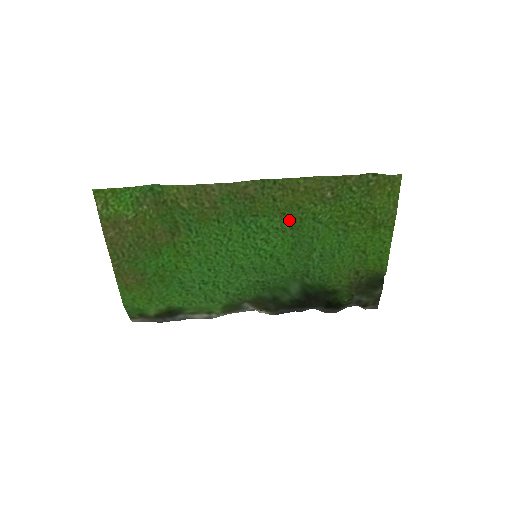
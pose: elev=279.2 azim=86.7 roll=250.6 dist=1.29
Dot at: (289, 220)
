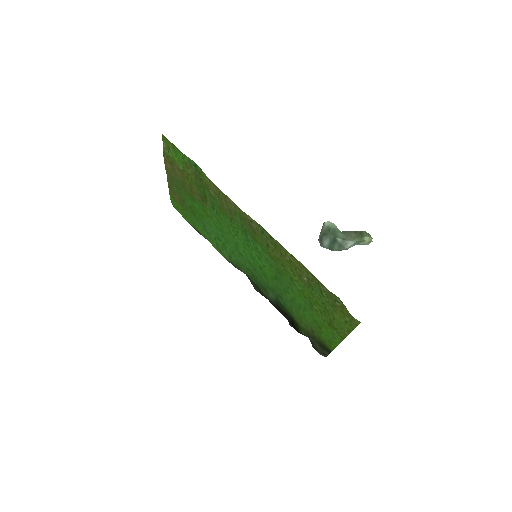
Dot at: (275, 264)
